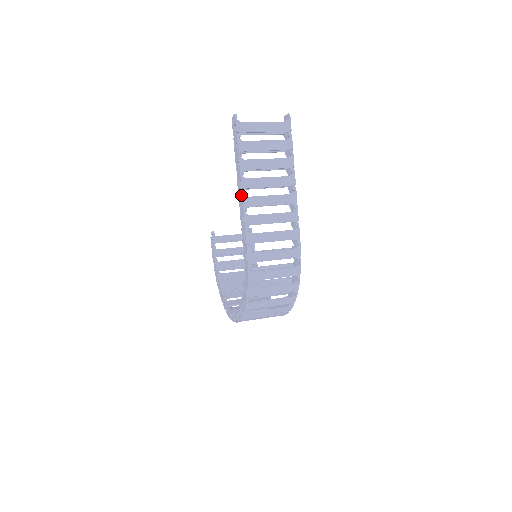
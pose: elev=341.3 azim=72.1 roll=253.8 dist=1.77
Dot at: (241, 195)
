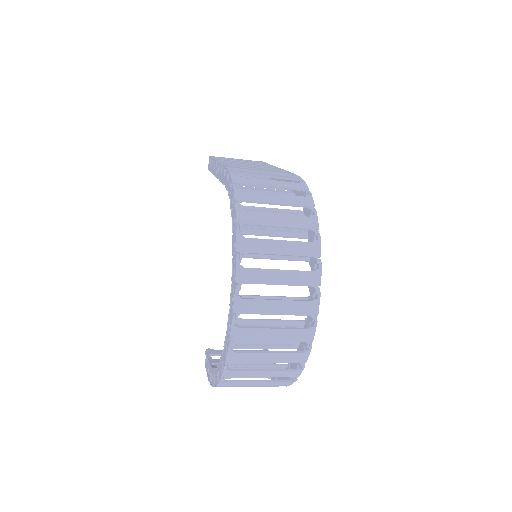
Dot at: (218, 166)
